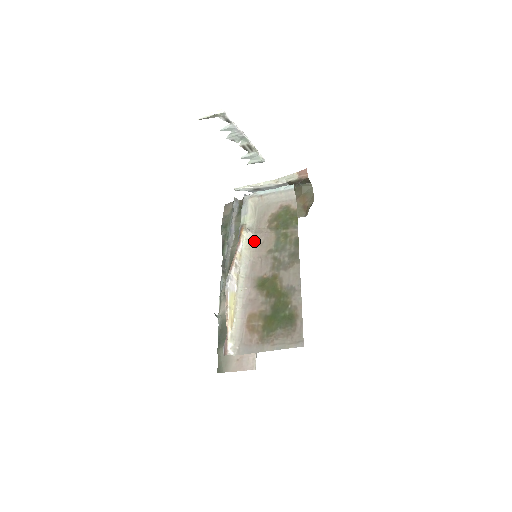
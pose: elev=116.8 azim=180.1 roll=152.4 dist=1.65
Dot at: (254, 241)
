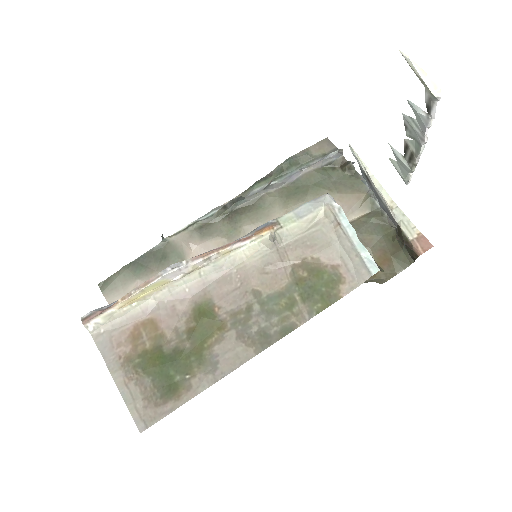
Dot at: (262, 257)
